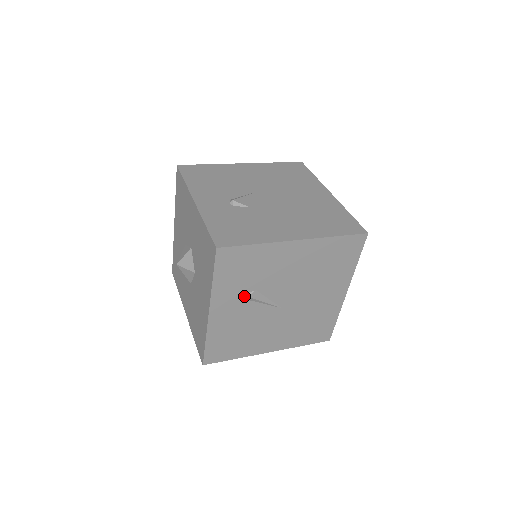
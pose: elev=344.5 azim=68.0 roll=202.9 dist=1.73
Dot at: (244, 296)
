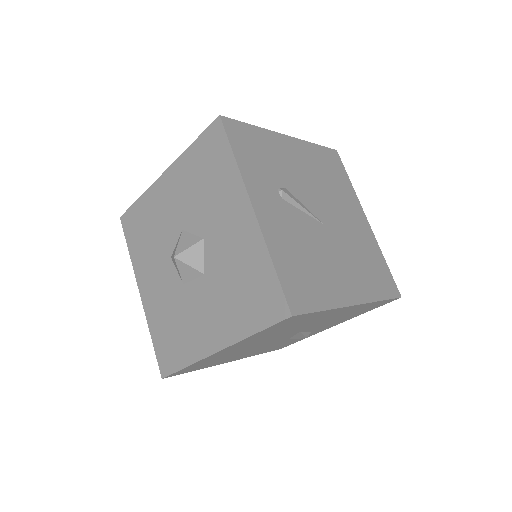
Dot at: (278, 193)
